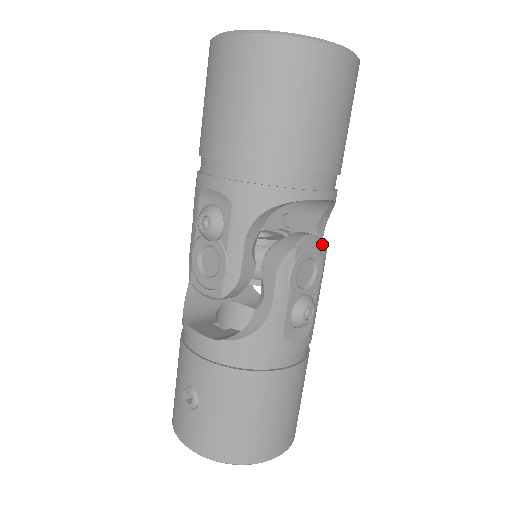
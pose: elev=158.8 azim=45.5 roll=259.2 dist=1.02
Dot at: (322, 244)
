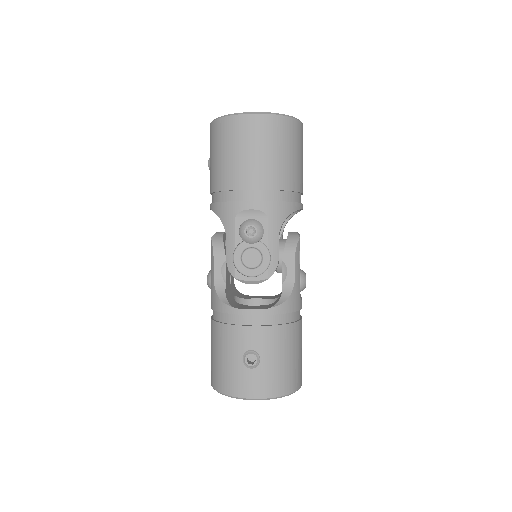
Dot at: occluded
